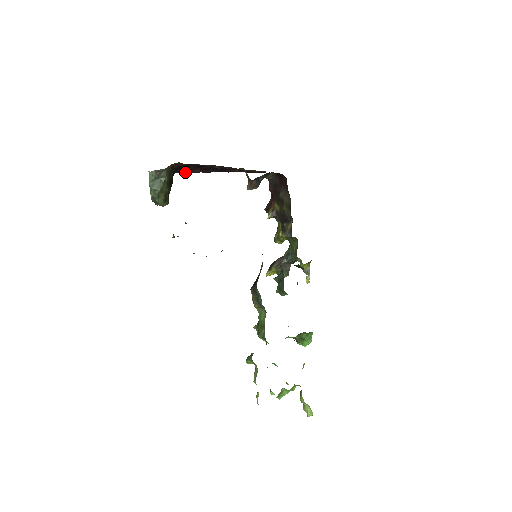
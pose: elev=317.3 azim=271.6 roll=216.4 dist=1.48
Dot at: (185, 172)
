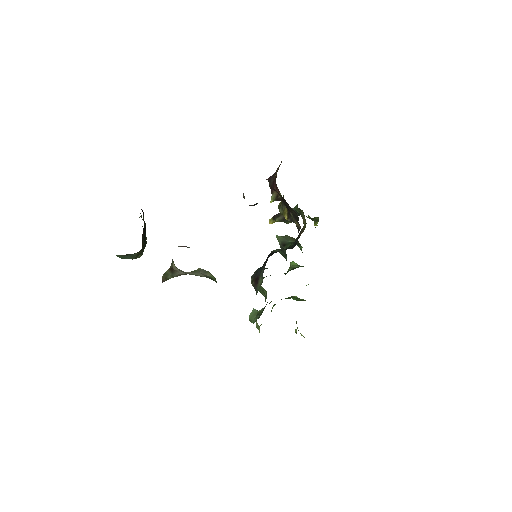
Dot at: occluded
